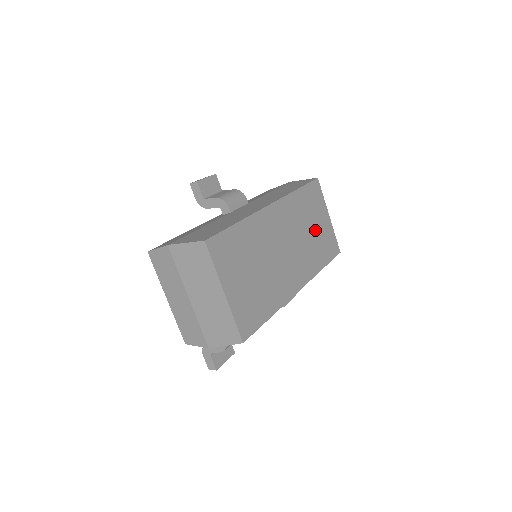
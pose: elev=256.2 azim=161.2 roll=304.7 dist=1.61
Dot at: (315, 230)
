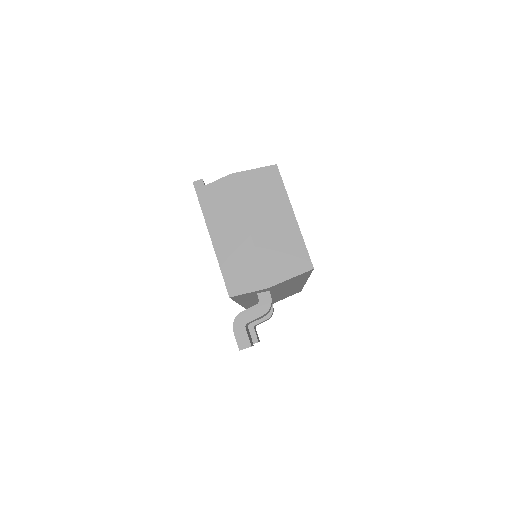
Dot at: occluded
